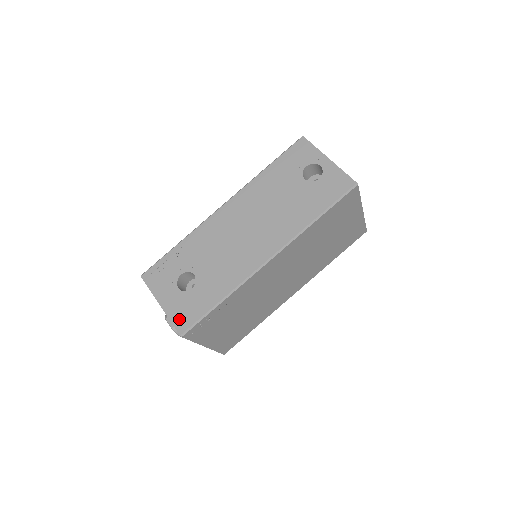
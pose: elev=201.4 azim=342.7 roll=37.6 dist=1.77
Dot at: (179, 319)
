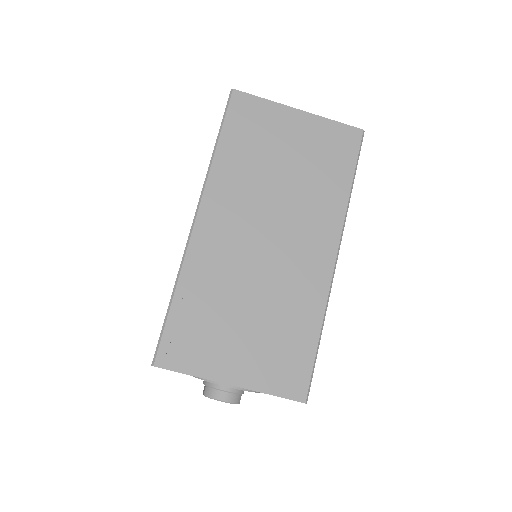
Dot at: occluded
